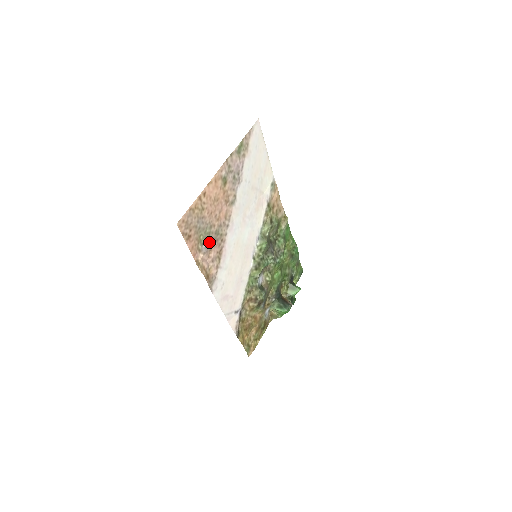
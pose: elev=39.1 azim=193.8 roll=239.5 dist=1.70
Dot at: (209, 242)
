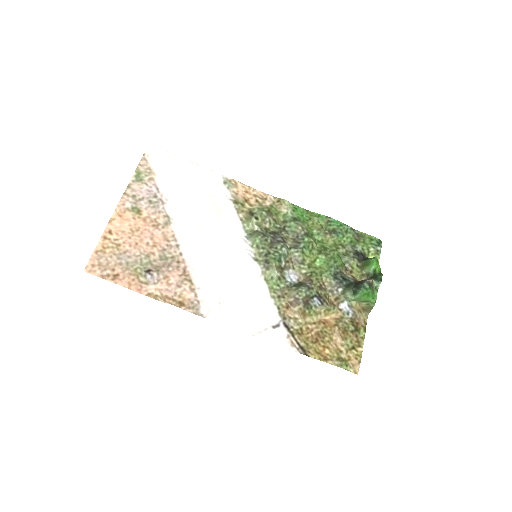
Dot at: (156, 271)
